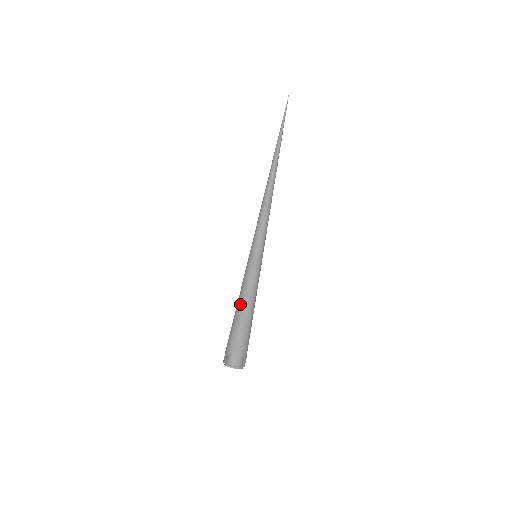
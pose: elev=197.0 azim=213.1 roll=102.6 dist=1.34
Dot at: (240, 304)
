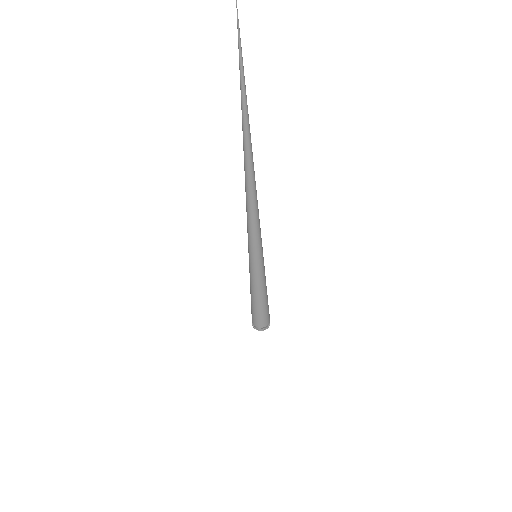
Dot at: (261, 299)
